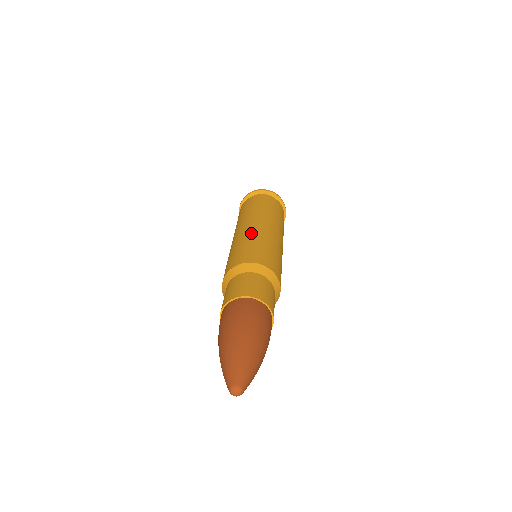
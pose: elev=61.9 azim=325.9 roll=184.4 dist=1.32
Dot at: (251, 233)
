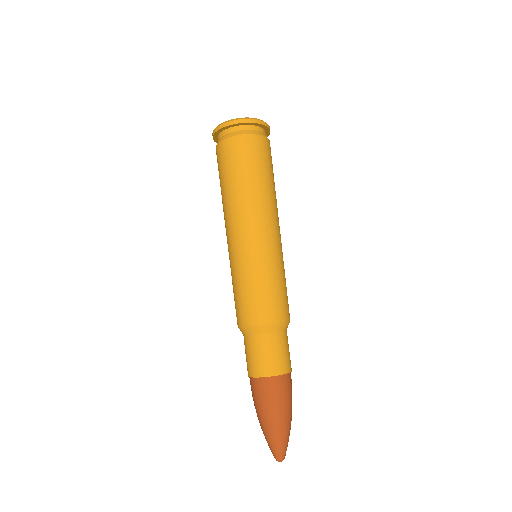
Dot at: (265, 256)
